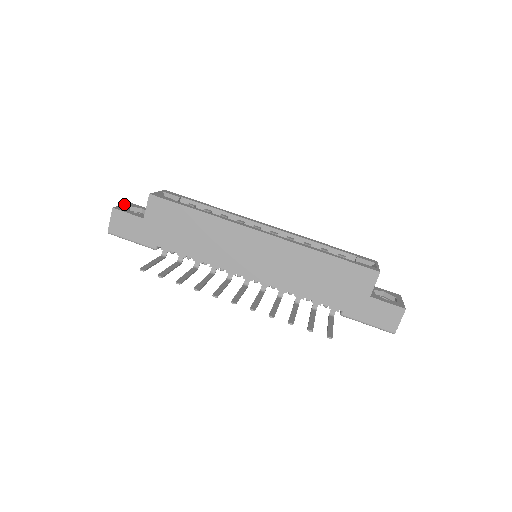
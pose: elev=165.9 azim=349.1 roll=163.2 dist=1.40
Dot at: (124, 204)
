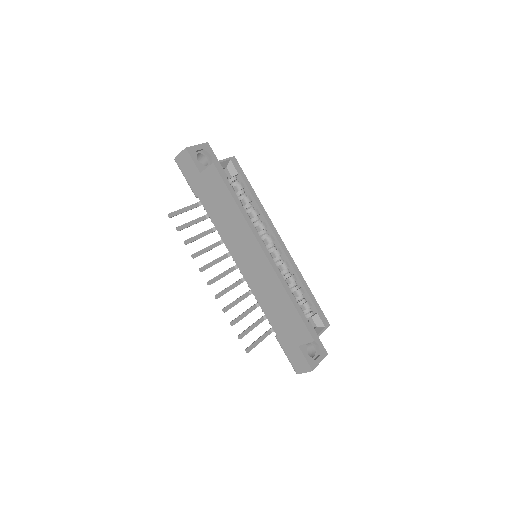
Dot at: (200, 144)
